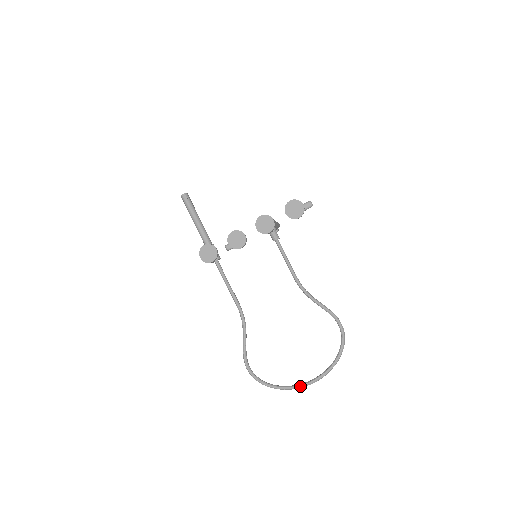
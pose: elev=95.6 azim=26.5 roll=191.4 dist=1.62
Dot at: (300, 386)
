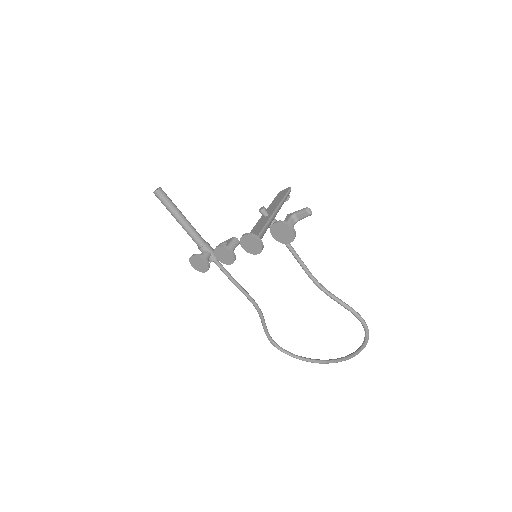
Dot at: (324, 363)
